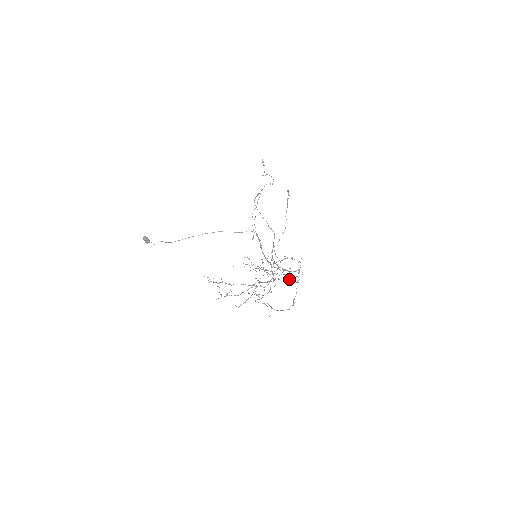
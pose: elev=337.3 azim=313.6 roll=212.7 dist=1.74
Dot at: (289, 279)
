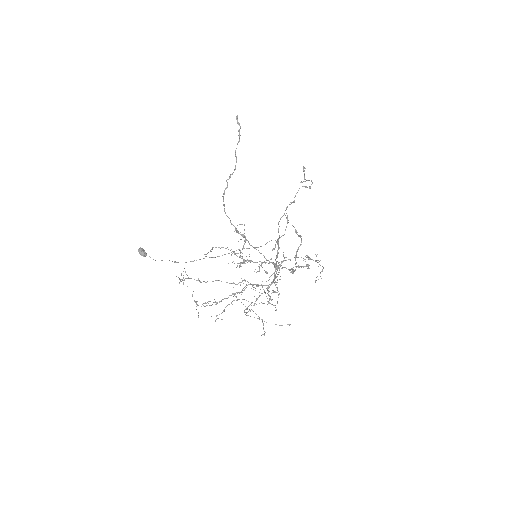
Dot at: (276, 267)
